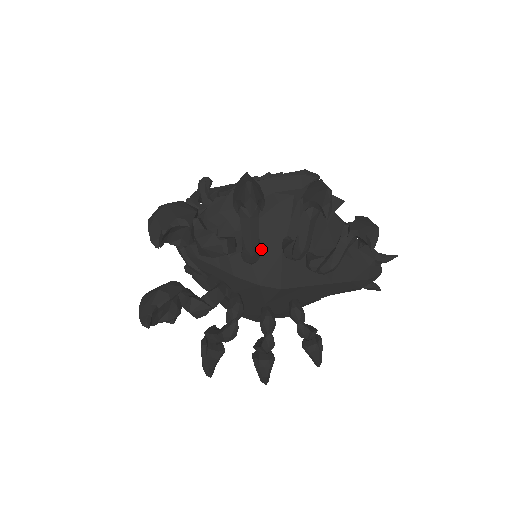
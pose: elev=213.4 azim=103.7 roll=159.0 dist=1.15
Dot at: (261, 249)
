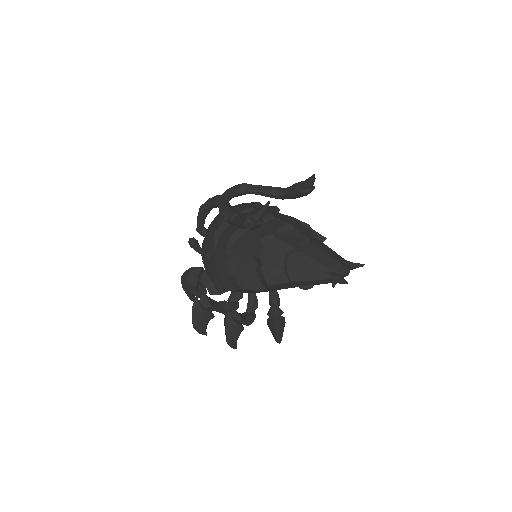
Dot at: occluded
